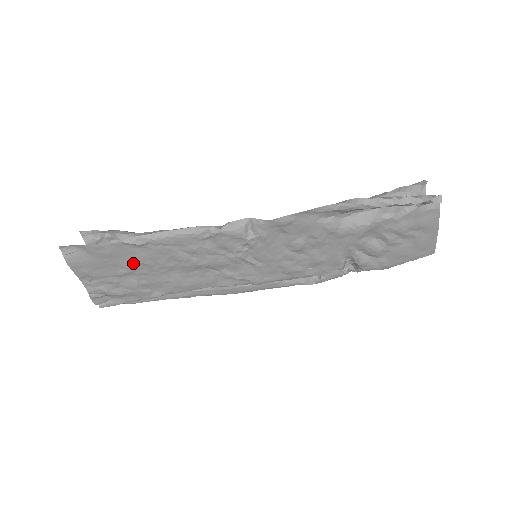
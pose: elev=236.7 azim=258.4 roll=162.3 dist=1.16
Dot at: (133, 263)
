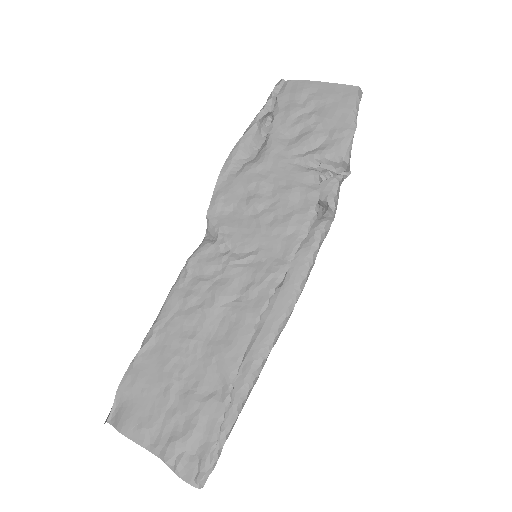
Dot at: (165, 368)
